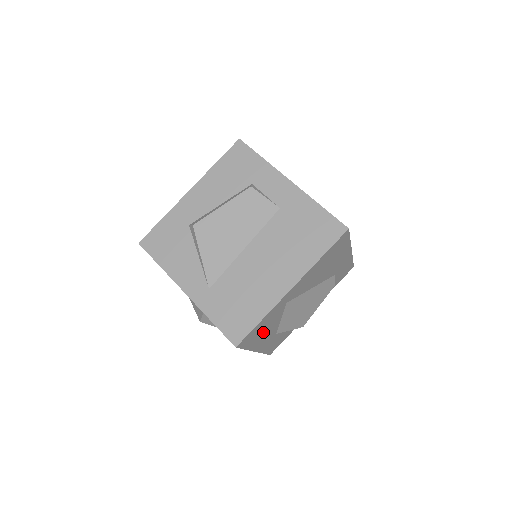
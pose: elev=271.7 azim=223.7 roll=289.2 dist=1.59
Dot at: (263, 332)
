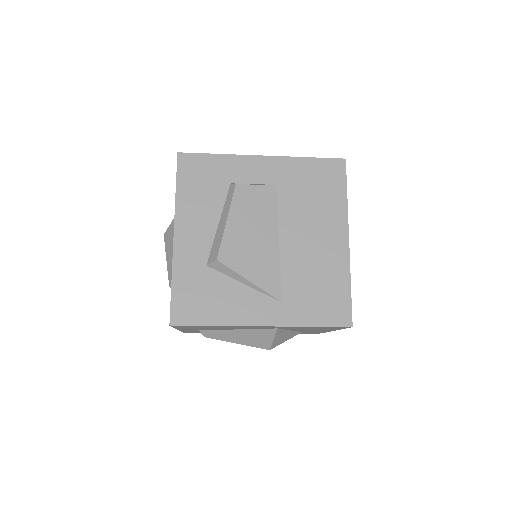
Dot at: occluded
